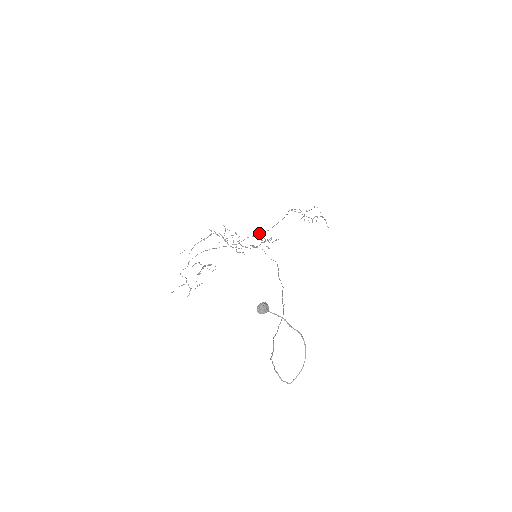
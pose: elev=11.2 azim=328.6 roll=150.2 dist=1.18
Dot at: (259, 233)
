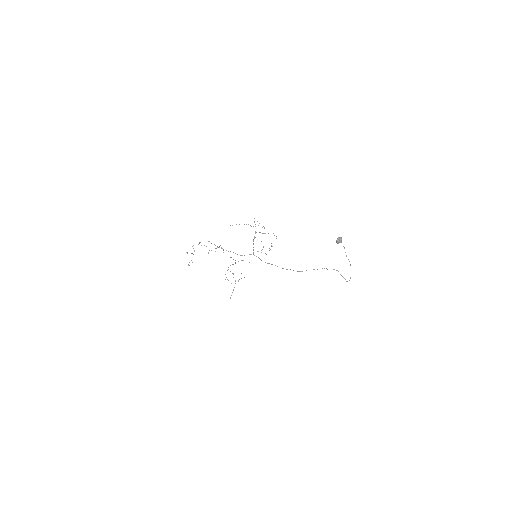
Dot at: occluded
